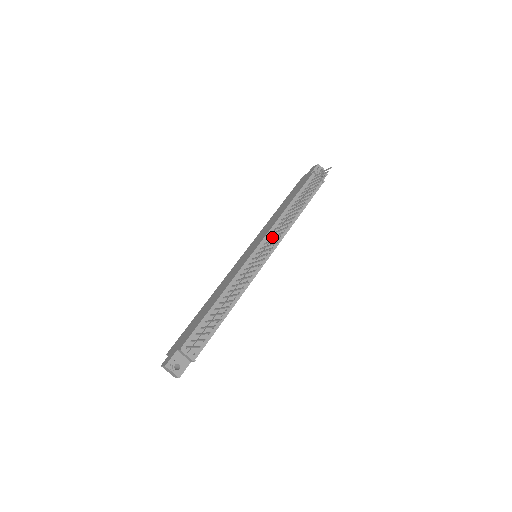
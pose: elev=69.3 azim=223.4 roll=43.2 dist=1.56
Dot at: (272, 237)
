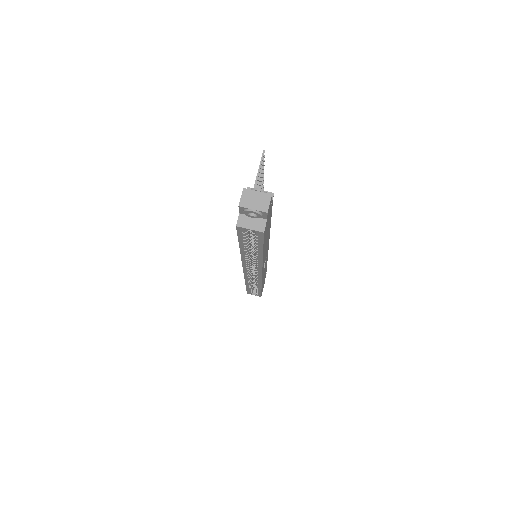
Dot at: occluded
